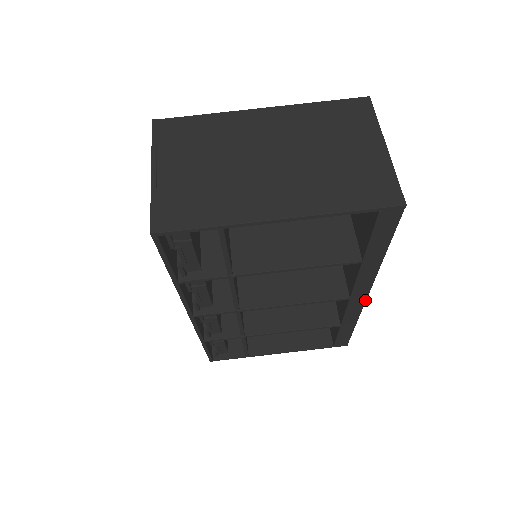
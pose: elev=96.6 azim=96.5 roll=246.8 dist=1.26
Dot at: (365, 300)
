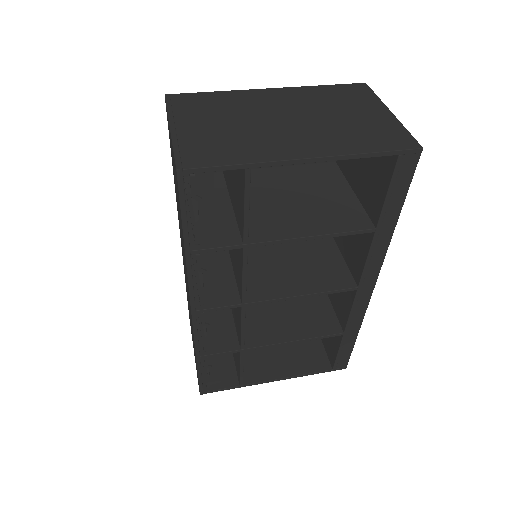
Dot at: (371, 292)
